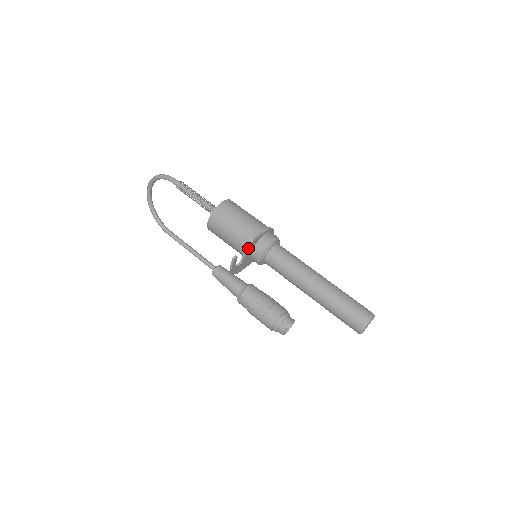
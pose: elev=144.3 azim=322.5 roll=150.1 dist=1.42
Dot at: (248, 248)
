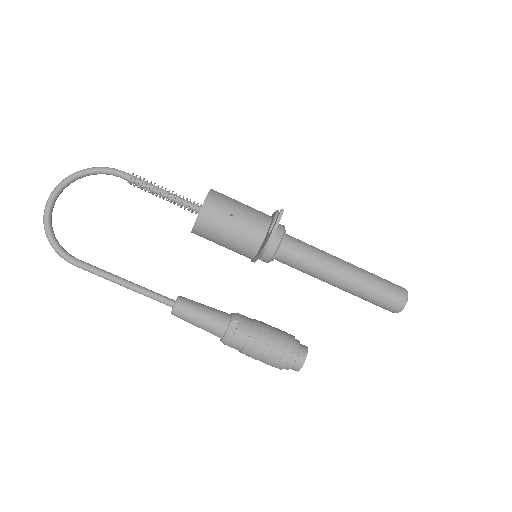
Dot at: occluded
